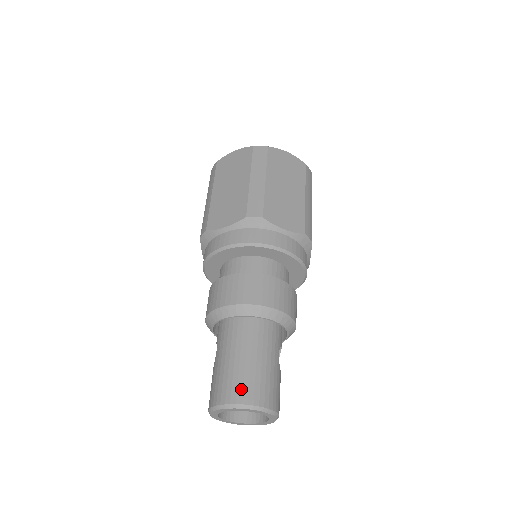
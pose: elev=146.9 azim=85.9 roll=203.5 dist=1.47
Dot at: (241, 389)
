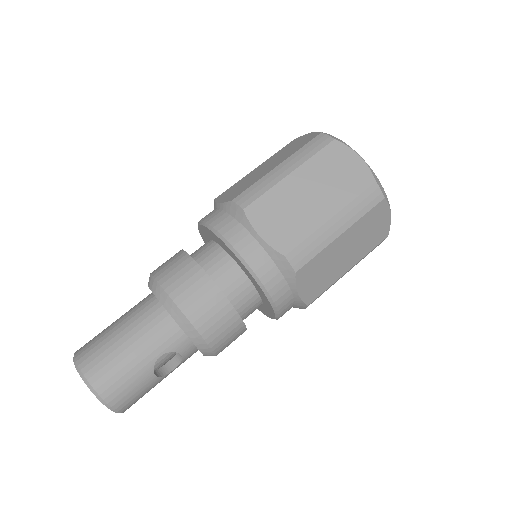
Dot at: (91, 353)
